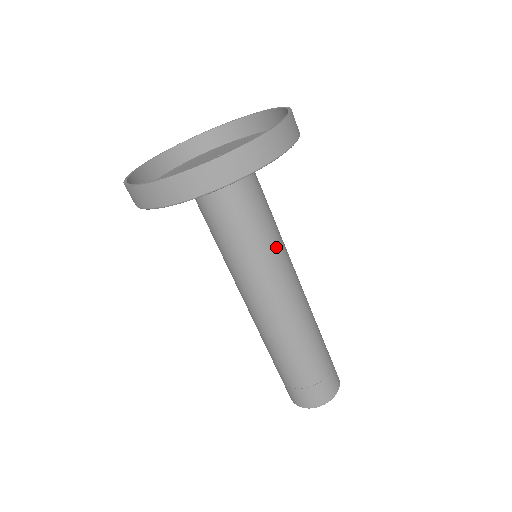
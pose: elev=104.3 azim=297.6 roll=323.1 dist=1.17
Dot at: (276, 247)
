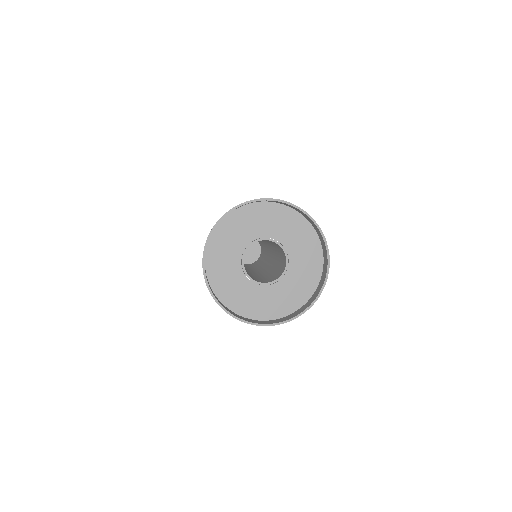
Dot at: occluded
